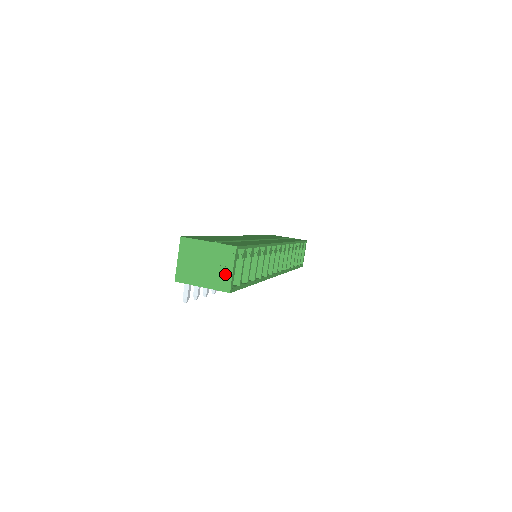
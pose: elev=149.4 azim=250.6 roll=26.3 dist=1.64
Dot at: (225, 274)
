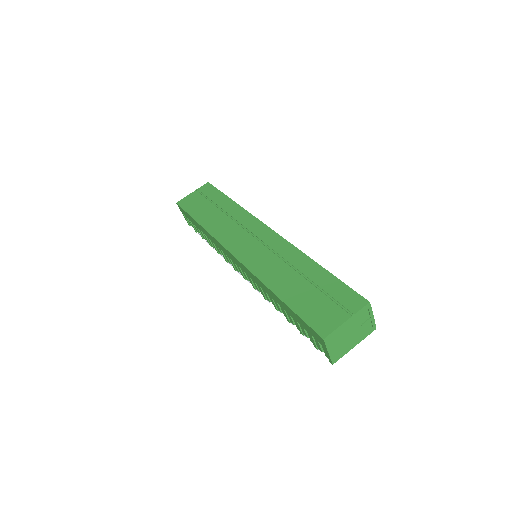
Dot at: (368, 324)
